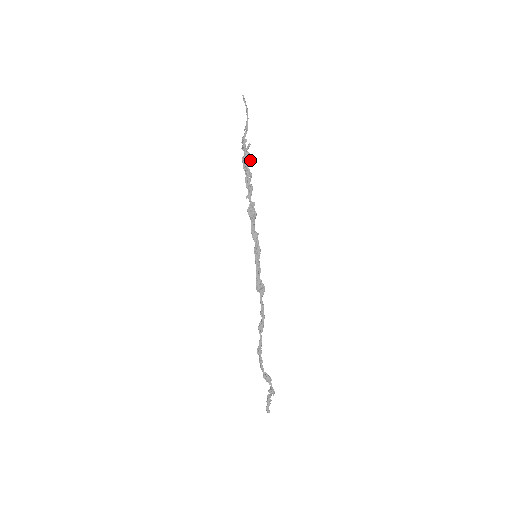
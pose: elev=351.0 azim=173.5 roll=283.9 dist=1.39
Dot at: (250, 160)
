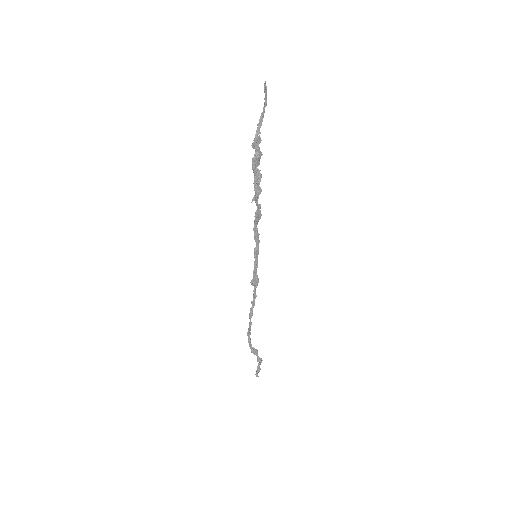
Dot at: occluded
